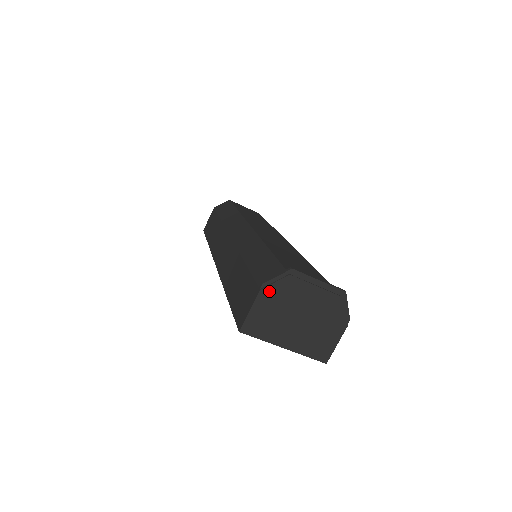
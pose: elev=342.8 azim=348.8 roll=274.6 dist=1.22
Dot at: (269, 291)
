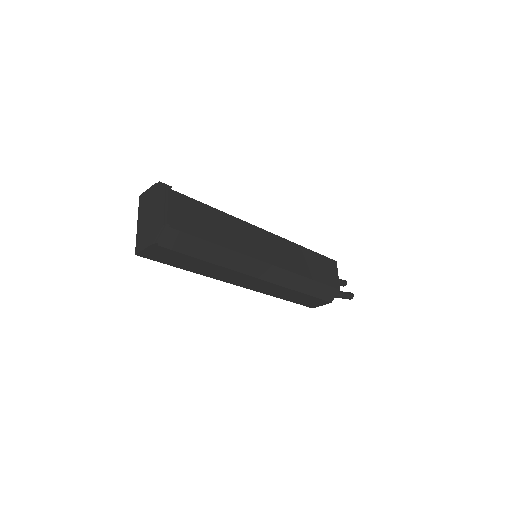
Dot at: (157, 187)
